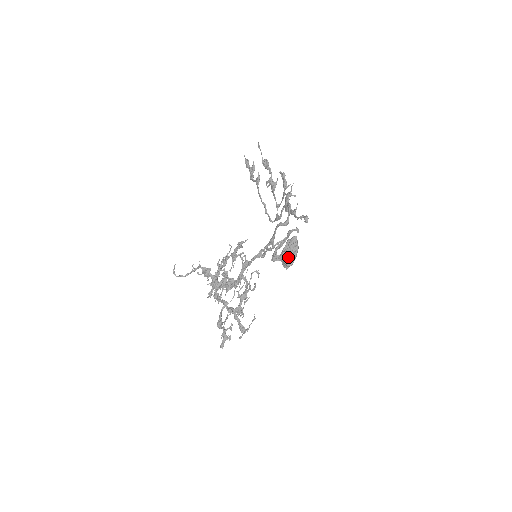
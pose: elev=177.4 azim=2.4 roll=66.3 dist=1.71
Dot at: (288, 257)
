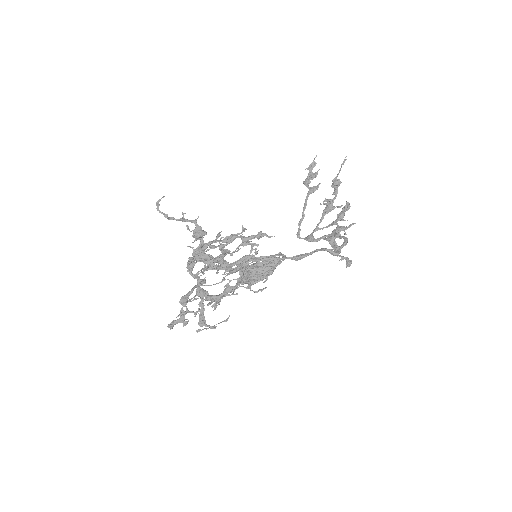
Dot at: (258, 275)
